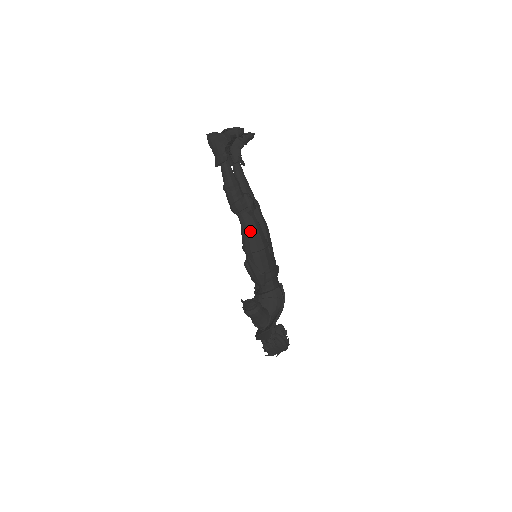
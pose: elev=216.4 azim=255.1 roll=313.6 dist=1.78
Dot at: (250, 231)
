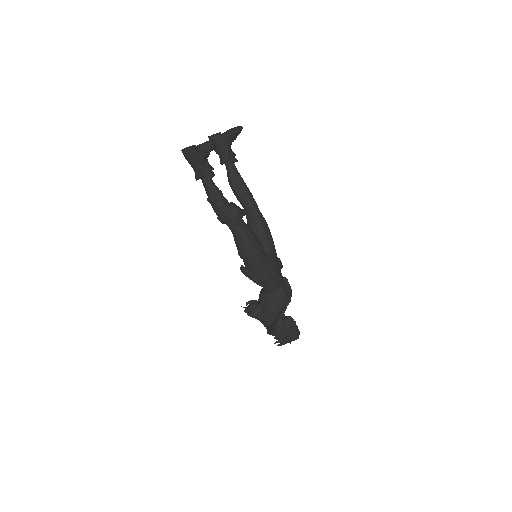
Dot at: (241, 240)
